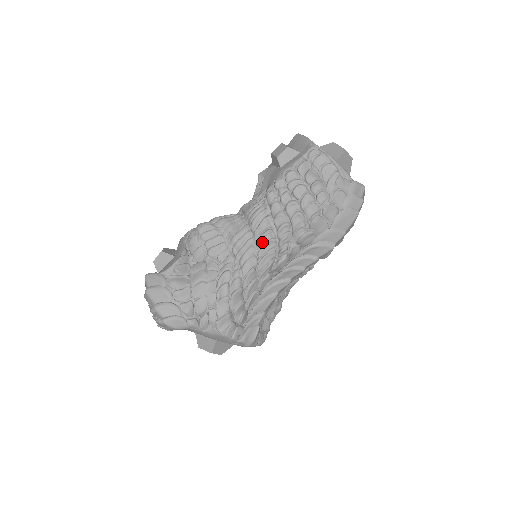
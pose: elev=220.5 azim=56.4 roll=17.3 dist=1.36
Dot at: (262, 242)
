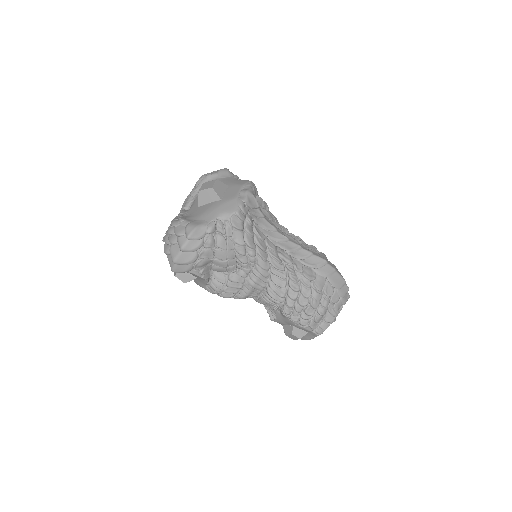
Dot at: occluded
